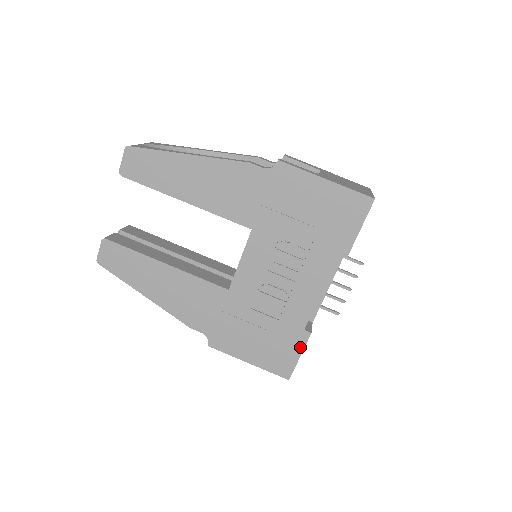
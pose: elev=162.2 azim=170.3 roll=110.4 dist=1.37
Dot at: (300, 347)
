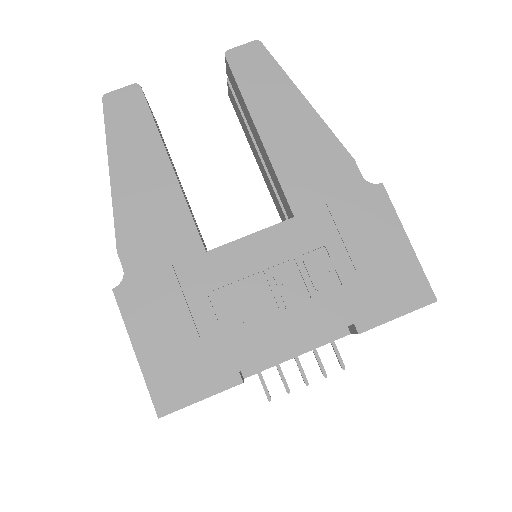
Dot at: (214, 388)
